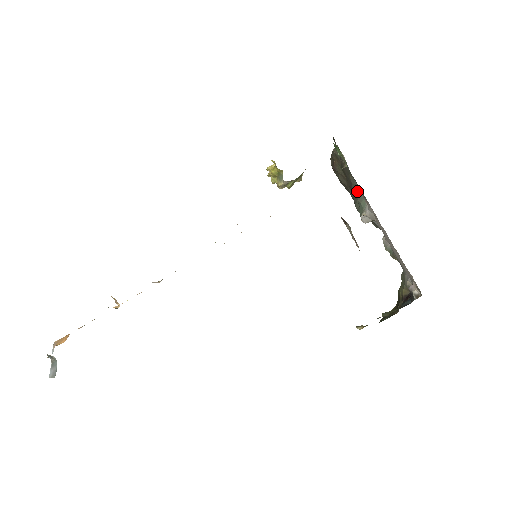
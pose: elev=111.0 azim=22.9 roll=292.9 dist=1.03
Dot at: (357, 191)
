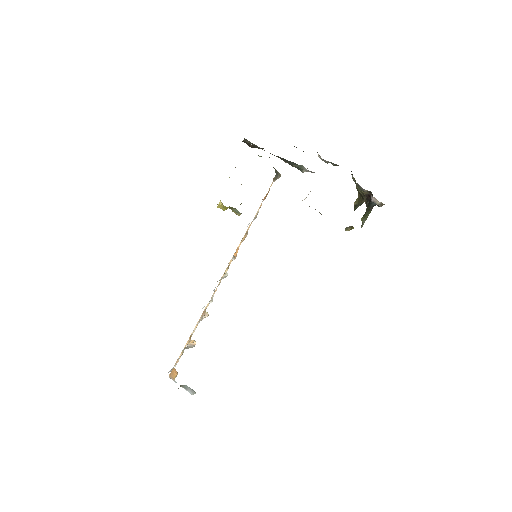
Dot at: occluded
